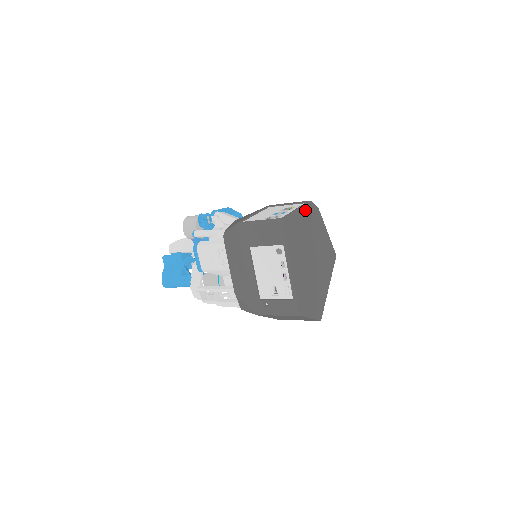
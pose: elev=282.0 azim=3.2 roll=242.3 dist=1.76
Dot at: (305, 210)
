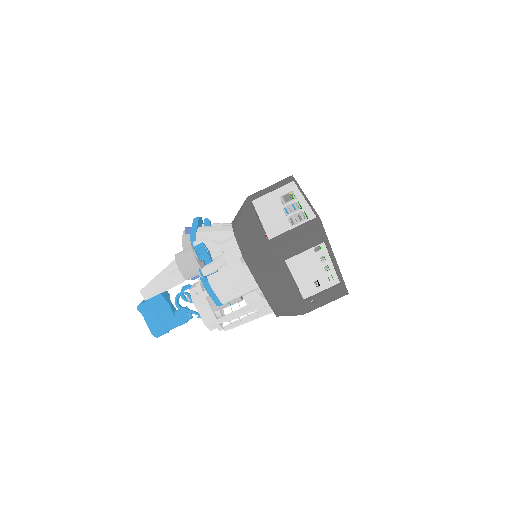
Dot at: occluded
